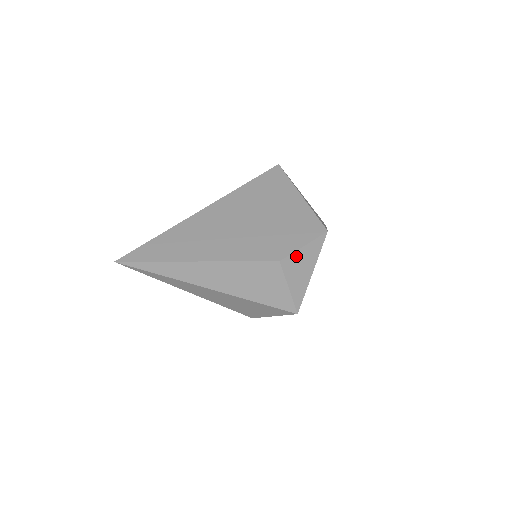
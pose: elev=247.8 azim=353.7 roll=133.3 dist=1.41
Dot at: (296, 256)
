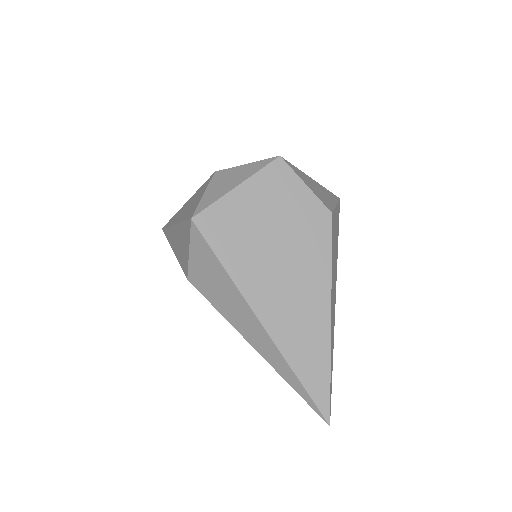
Dot at: (233, 171)
